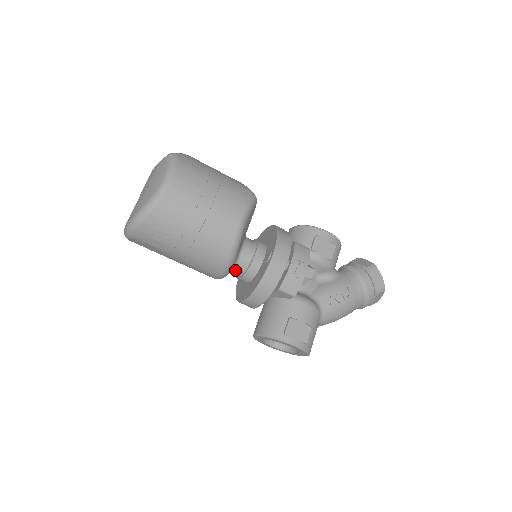
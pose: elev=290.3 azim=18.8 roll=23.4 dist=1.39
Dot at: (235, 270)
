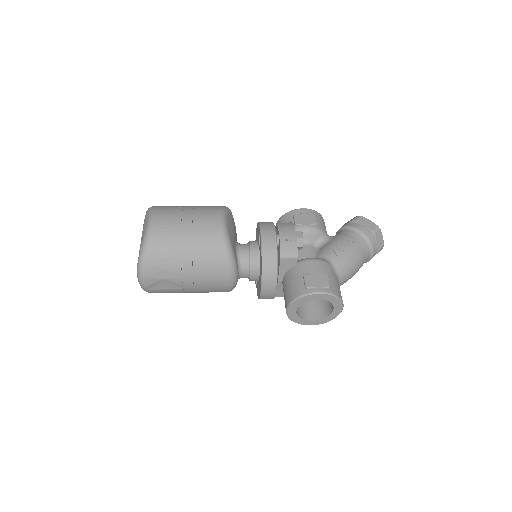
Dot at: (242, 269)
